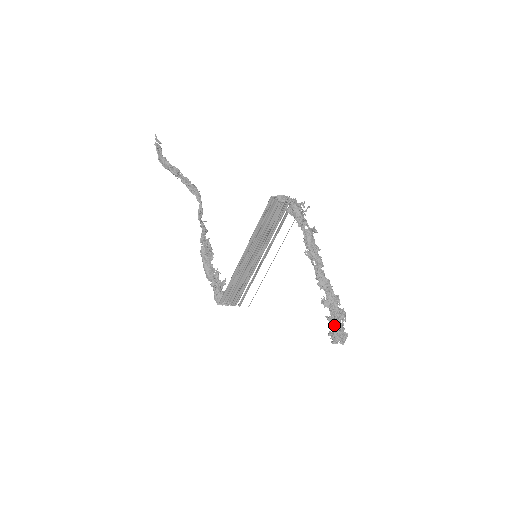
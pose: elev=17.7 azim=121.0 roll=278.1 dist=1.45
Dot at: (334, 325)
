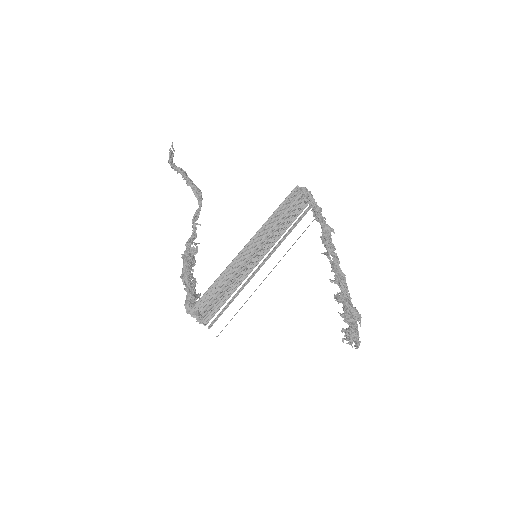
Dot at: (348, 322)
